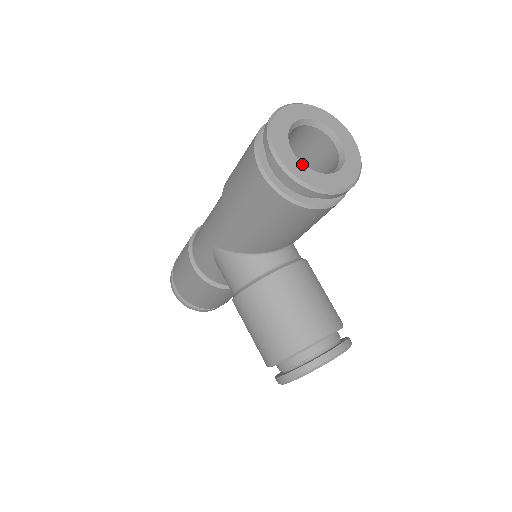
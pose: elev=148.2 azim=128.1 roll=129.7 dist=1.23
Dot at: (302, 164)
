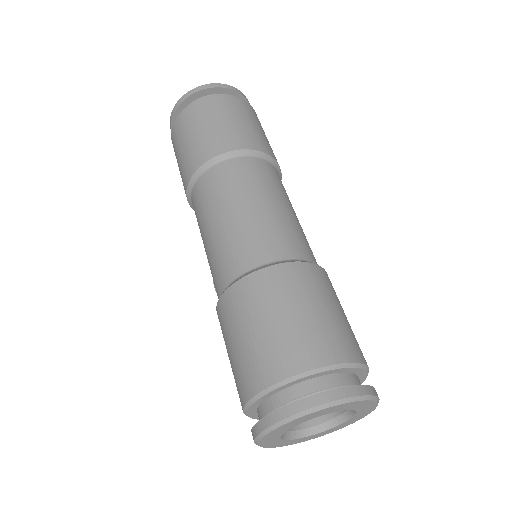
Dot at: (284, 441)
